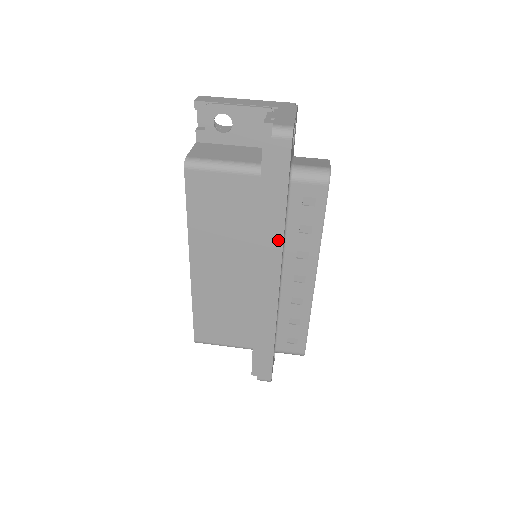
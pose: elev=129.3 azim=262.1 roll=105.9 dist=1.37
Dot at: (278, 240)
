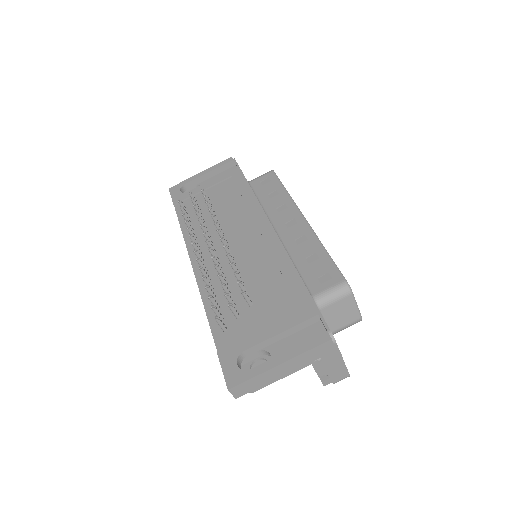
Dot at: occluded
